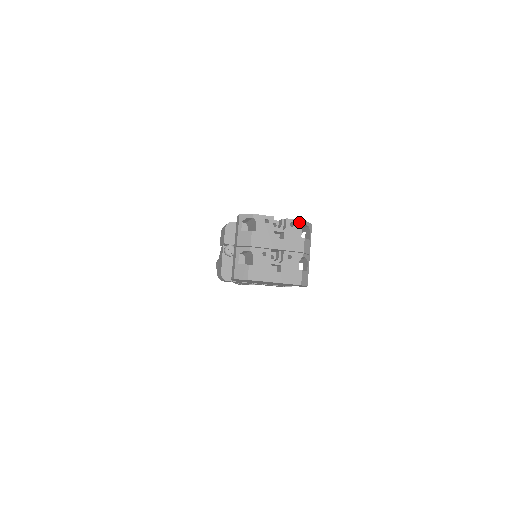
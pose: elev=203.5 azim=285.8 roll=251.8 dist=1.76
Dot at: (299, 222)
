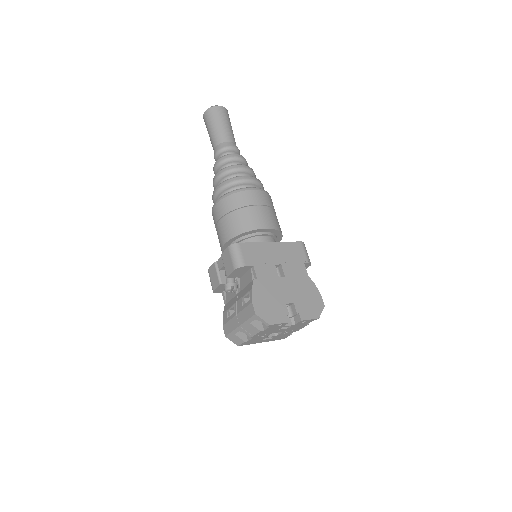
Dot at: (312, 320)
